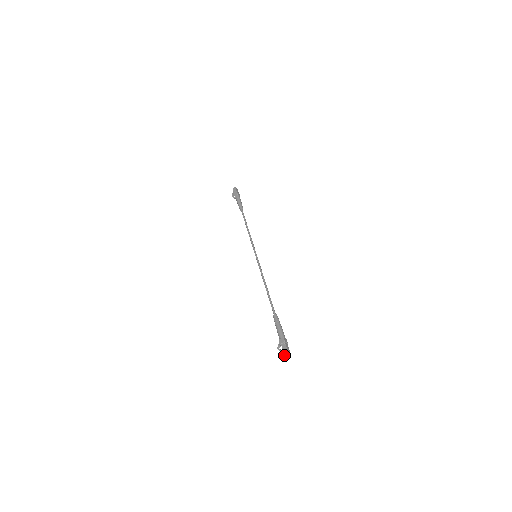
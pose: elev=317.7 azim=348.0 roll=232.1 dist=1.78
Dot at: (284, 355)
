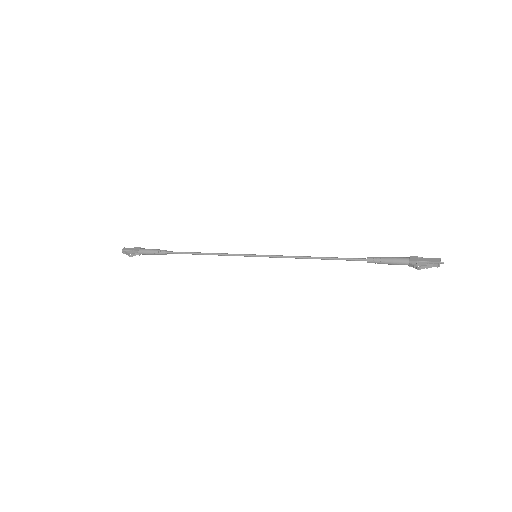
Dot at: (437, 261)
